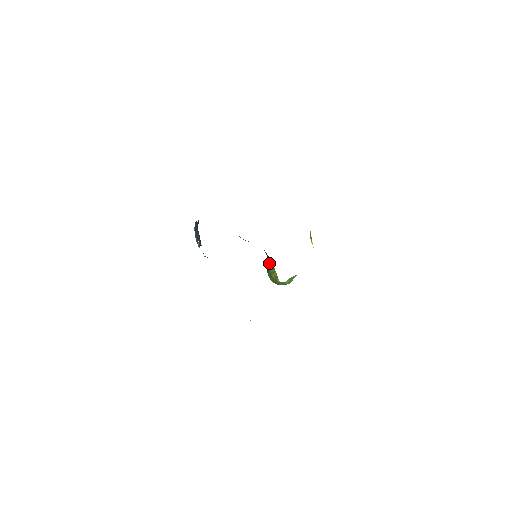
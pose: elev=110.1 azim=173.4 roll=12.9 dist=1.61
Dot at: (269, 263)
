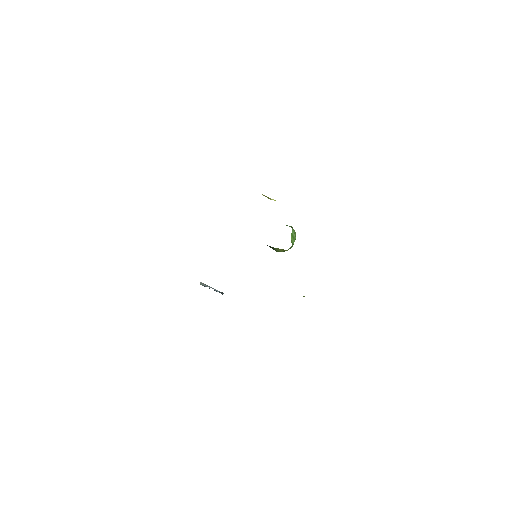
Dot at: occluded
